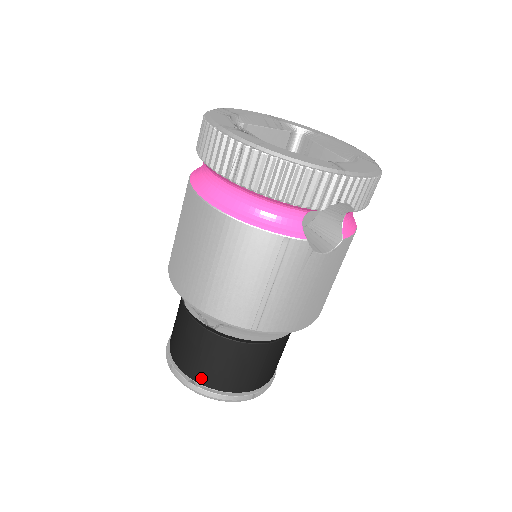
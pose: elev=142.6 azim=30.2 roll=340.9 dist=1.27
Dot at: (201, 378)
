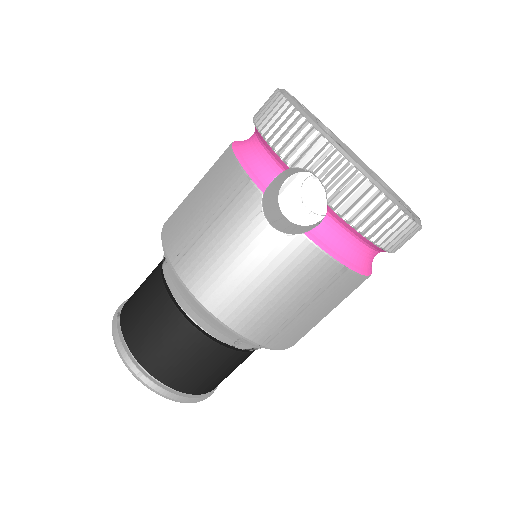
Dot at: (125, 312)
